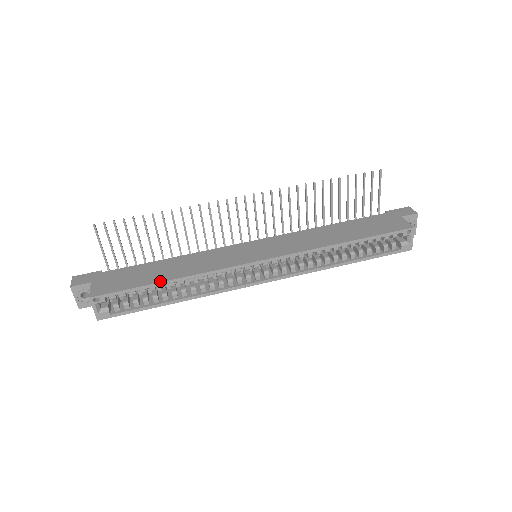
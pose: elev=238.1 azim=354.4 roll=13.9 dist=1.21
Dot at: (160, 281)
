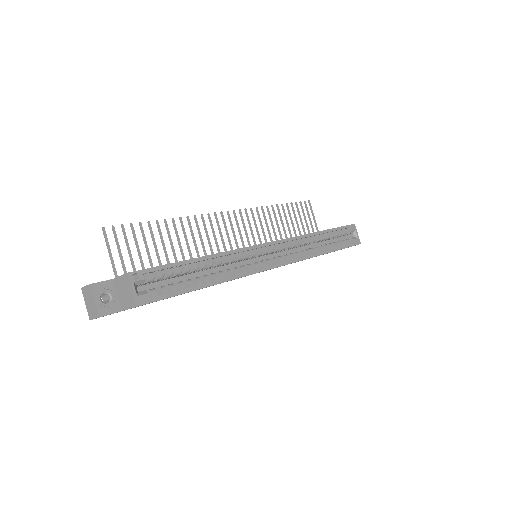
Dot at: (193, 258)
